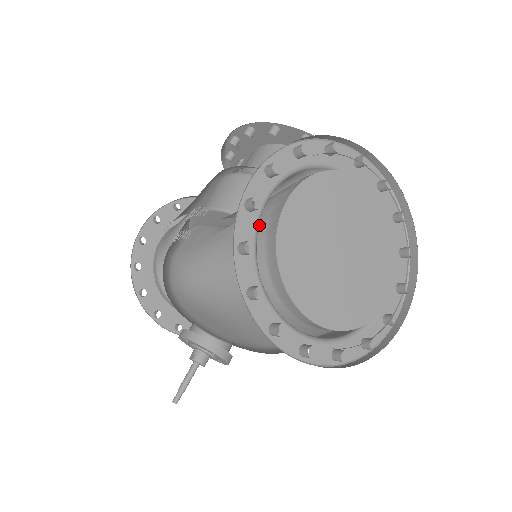
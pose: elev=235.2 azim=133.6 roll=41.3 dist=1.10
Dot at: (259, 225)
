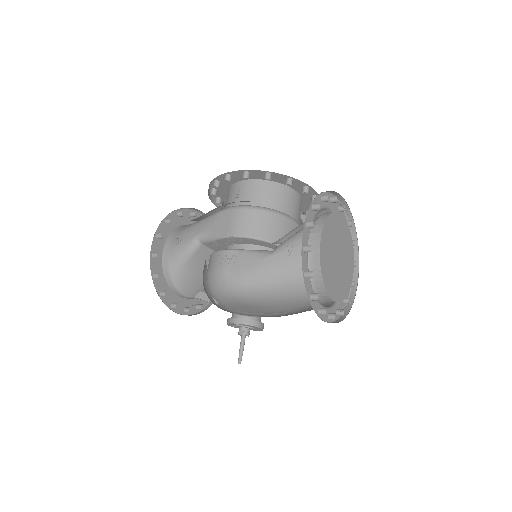
Dot at: occluded
